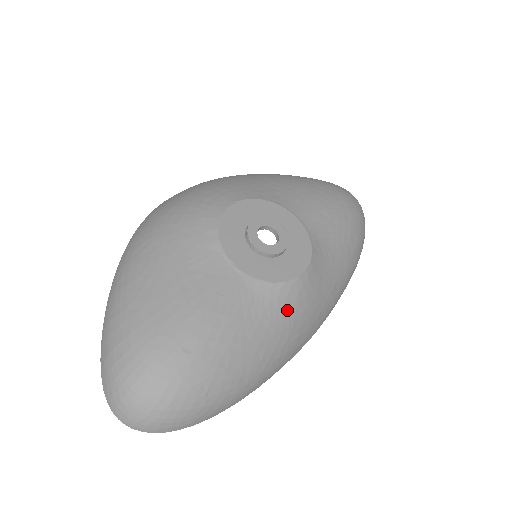
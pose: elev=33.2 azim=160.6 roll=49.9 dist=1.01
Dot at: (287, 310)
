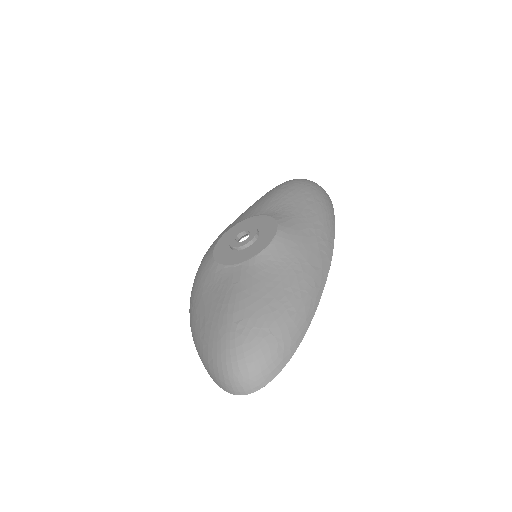
Dot at: (285, 257)
